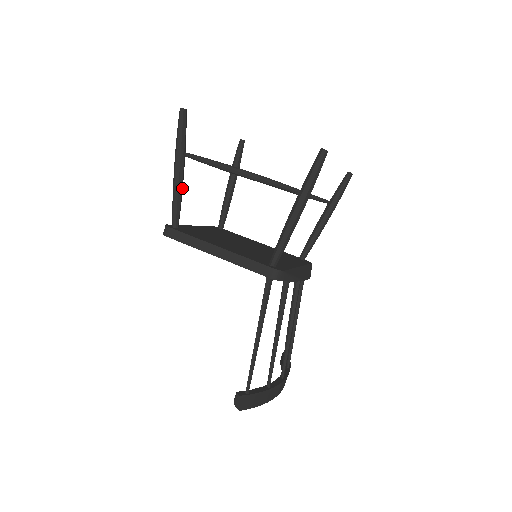
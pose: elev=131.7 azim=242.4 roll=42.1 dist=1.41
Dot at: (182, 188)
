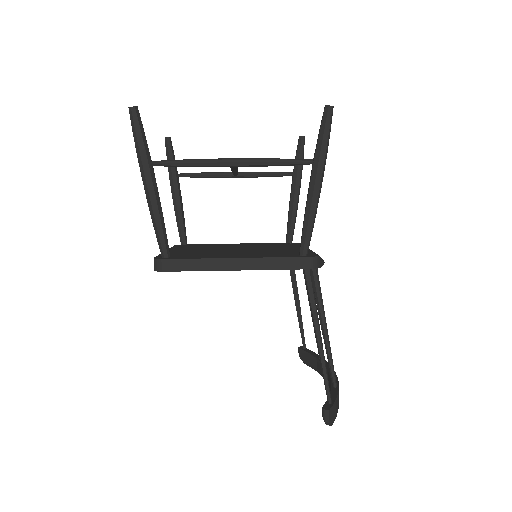
Dot at: (160, 207)
